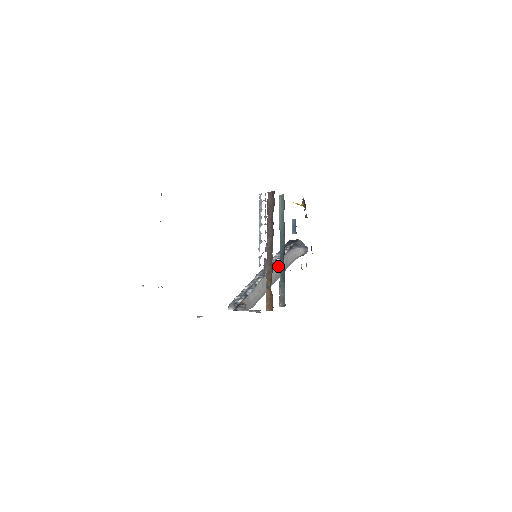
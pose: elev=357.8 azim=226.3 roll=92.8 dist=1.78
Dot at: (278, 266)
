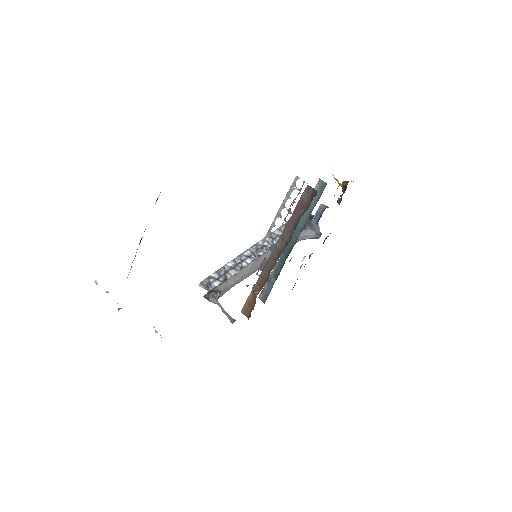
Dot at: occluded
